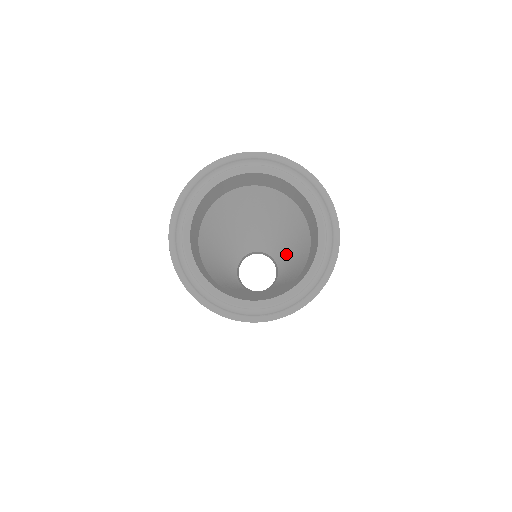
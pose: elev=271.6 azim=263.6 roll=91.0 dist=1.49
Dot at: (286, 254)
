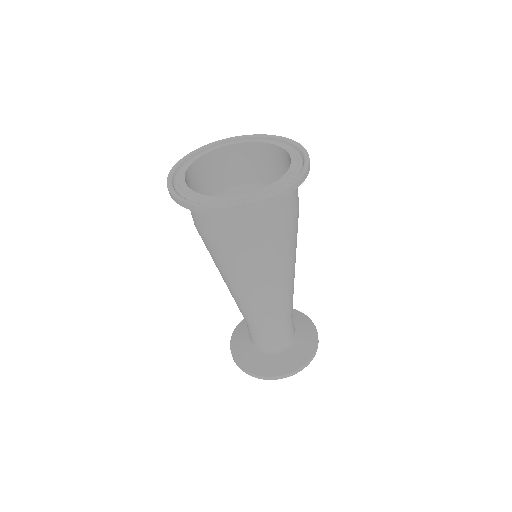
Dot at: occluded
